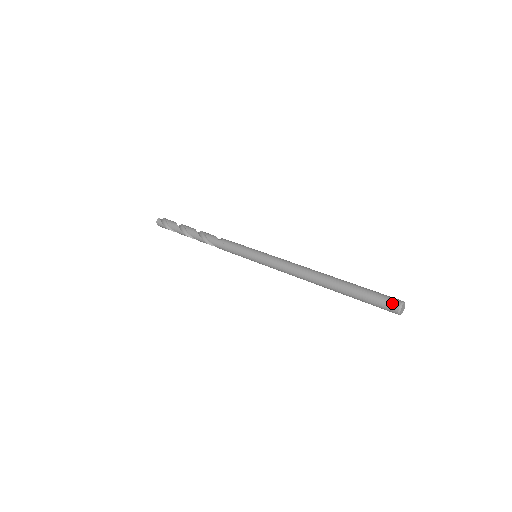
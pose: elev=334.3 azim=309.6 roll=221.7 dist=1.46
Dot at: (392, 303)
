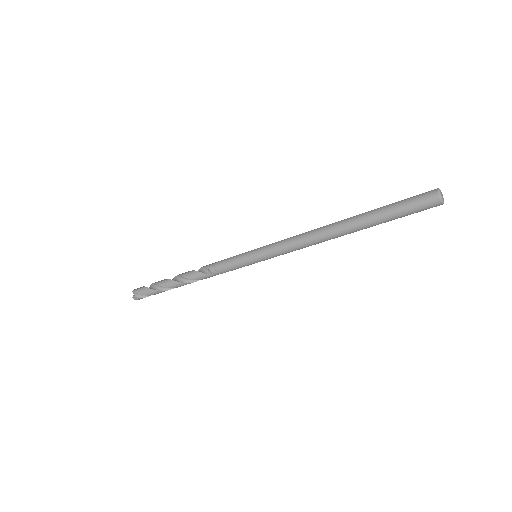
Dot at: occluded
